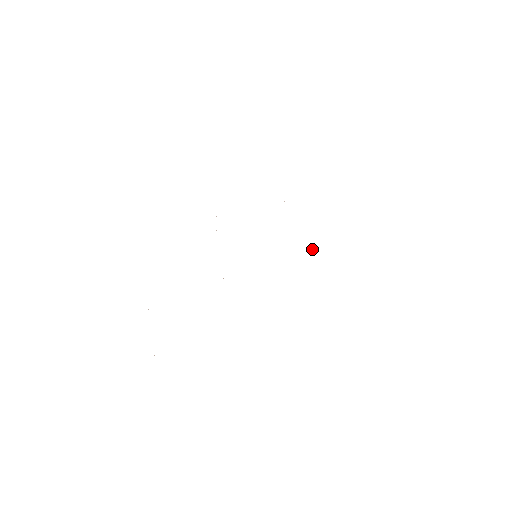
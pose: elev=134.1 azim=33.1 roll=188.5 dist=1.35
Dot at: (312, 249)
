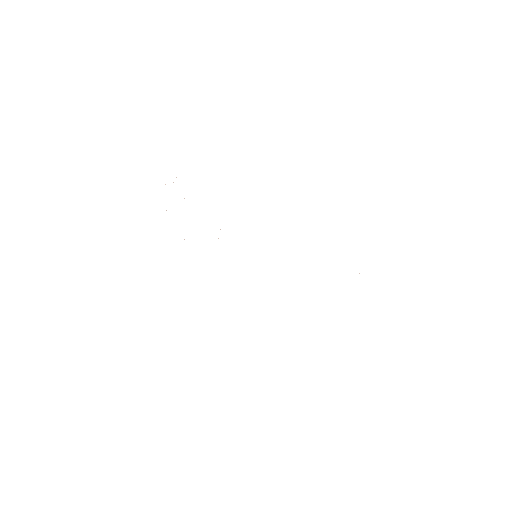
Dot at: occluded
